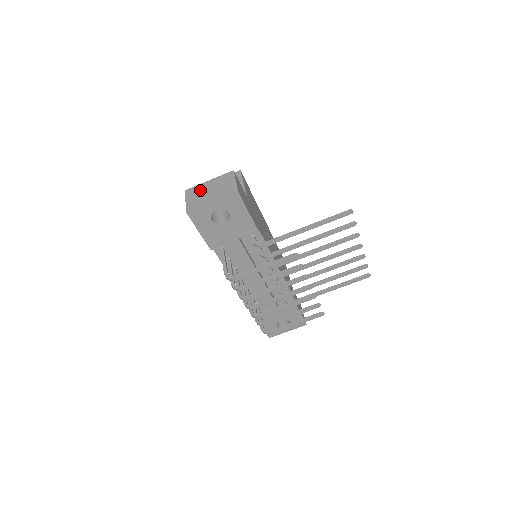
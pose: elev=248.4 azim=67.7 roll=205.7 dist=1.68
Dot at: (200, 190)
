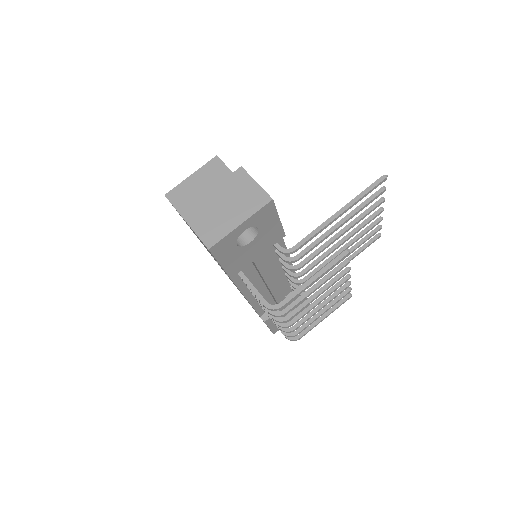
Dot at: (206, 208)
